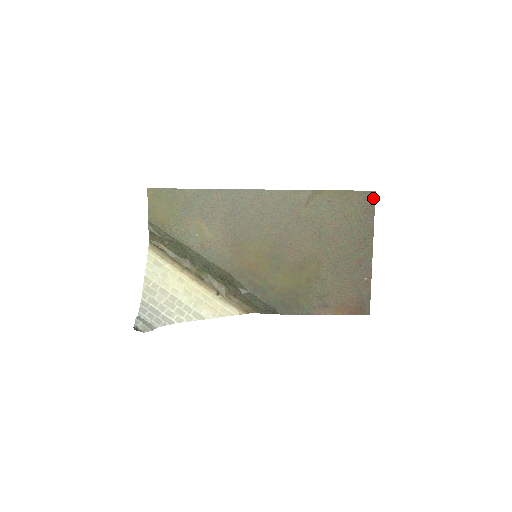
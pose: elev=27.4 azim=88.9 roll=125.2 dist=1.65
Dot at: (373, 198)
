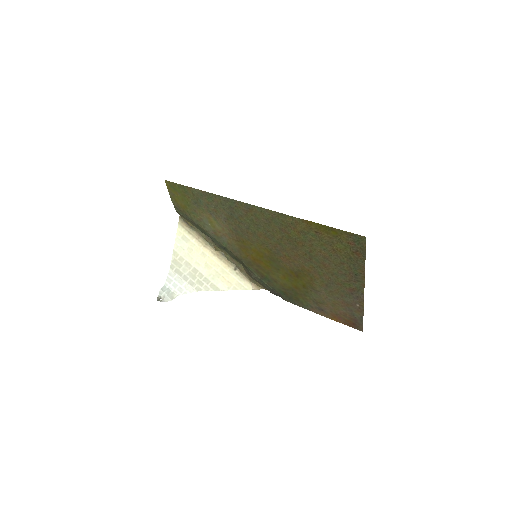
Dot at: (364, 243)
